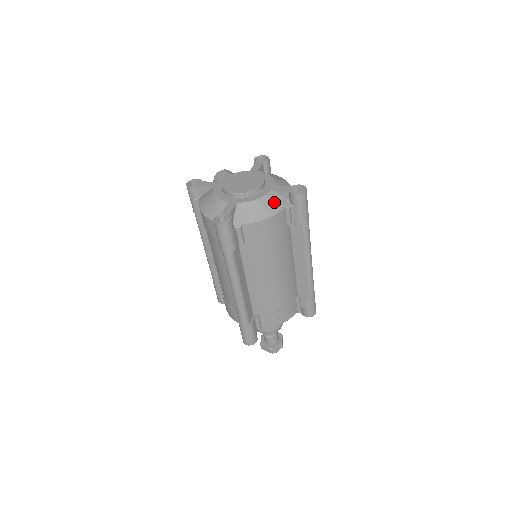
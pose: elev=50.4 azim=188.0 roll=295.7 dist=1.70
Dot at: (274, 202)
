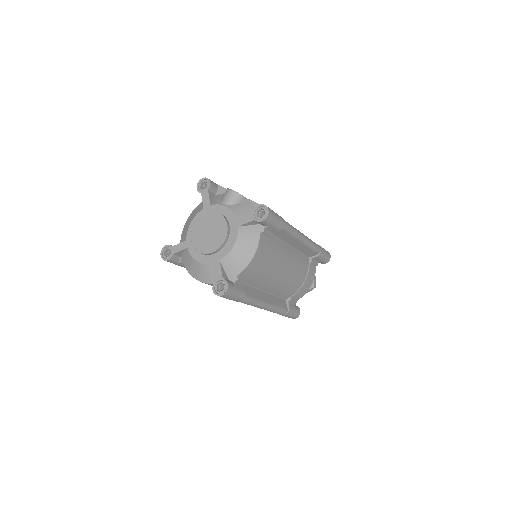
Dot at: (207, 274)
